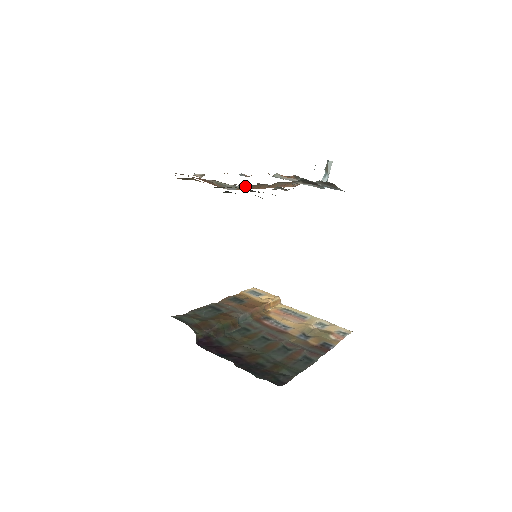
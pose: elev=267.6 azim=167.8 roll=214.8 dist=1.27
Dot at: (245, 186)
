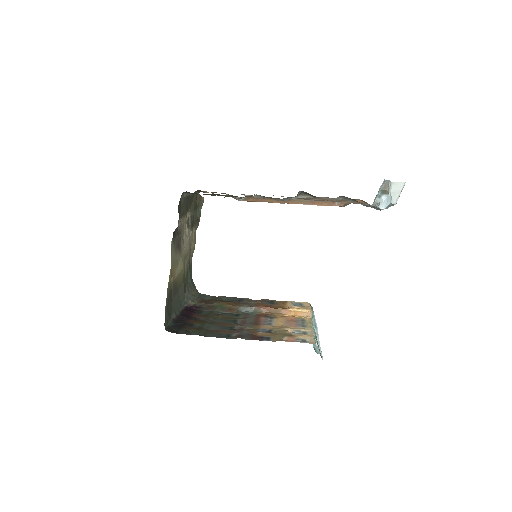
Dot at: (252, 198)
